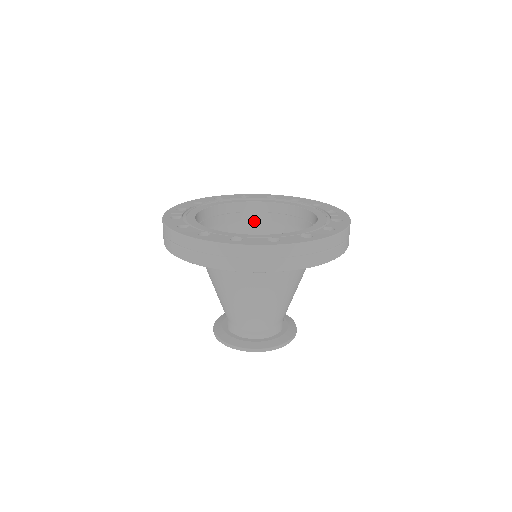
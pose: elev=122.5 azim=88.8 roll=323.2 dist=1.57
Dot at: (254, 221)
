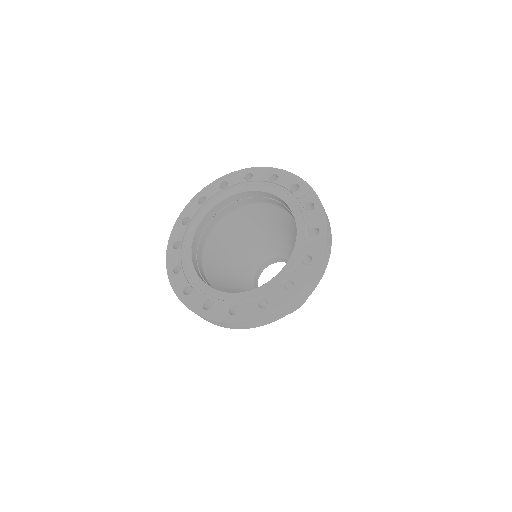
Dot at: (225, 215)
